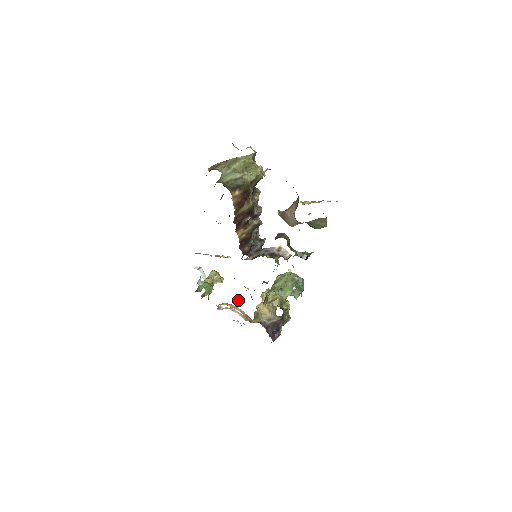
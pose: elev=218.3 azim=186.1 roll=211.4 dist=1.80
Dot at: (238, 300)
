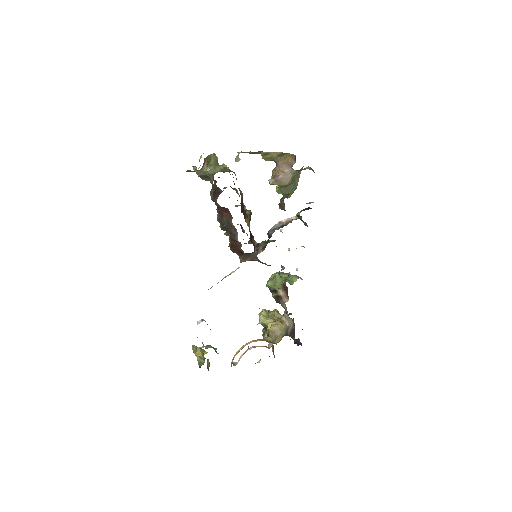
Dot at: (257, 324)
